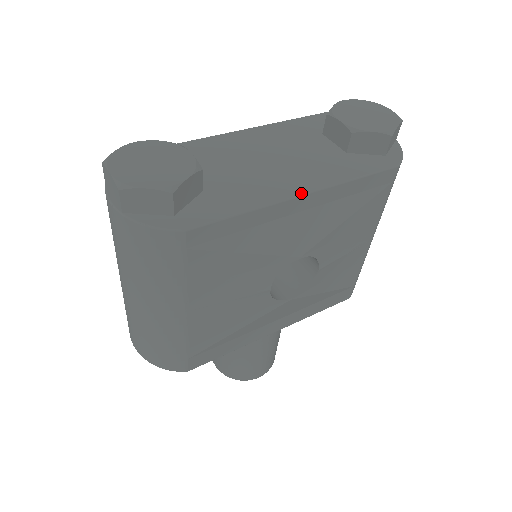
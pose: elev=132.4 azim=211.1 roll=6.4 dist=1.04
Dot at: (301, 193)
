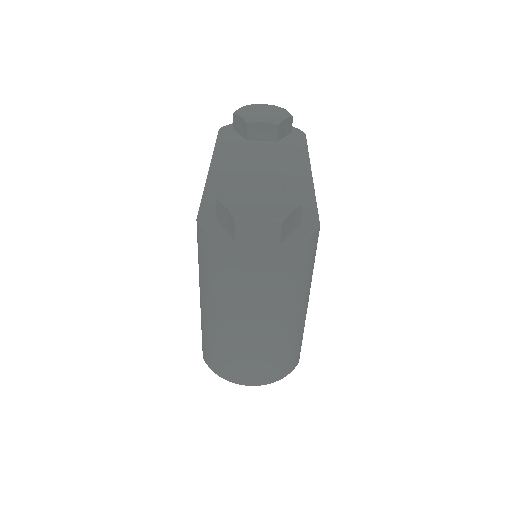
Dot at: (310, 172)
